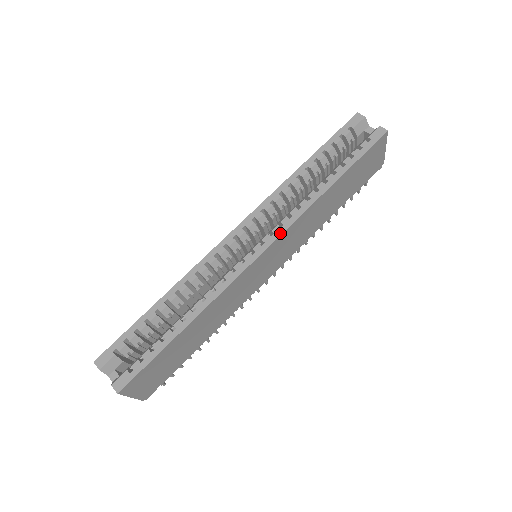
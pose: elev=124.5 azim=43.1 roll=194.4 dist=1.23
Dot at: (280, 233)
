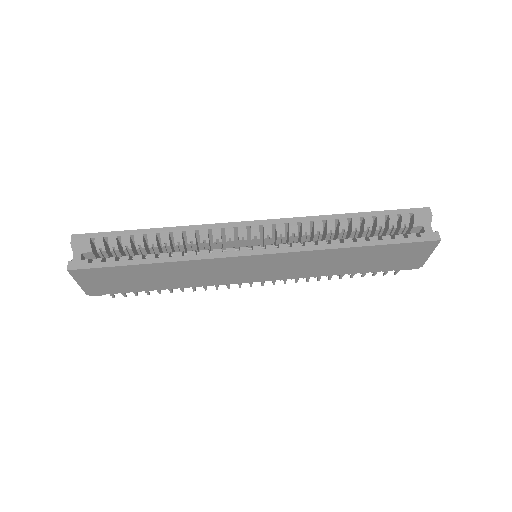
Dot at: (284, 251)
